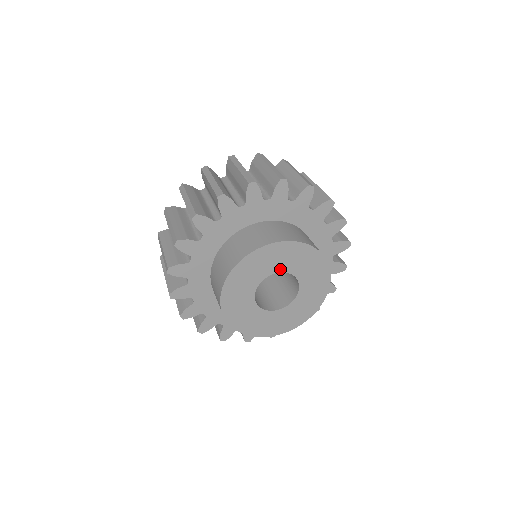
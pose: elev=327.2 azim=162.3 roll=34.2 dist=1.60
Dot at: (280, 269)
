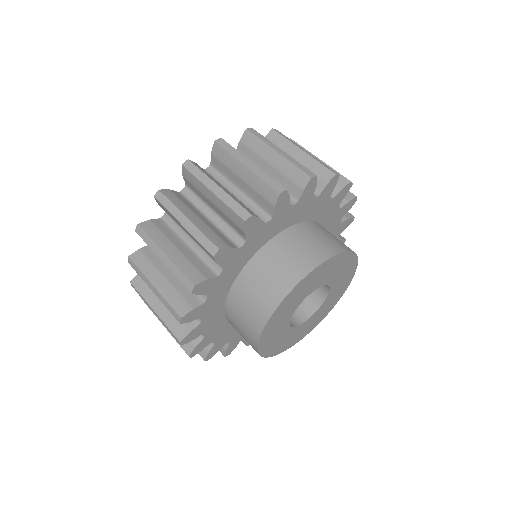
Dot at: (329, 281)
